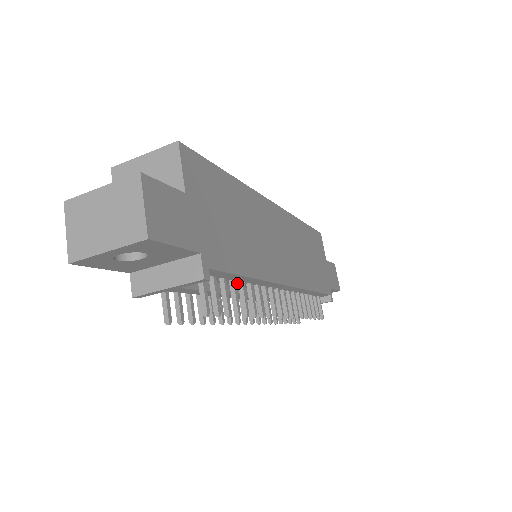
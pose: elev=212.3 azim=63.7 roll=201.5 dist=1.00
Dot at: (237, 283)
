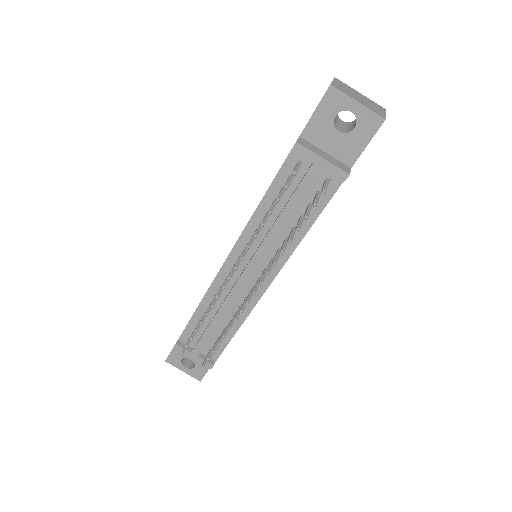
Dot at: (291, 227)
